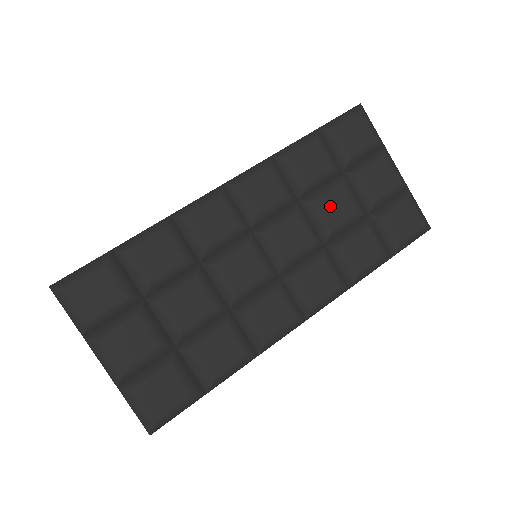
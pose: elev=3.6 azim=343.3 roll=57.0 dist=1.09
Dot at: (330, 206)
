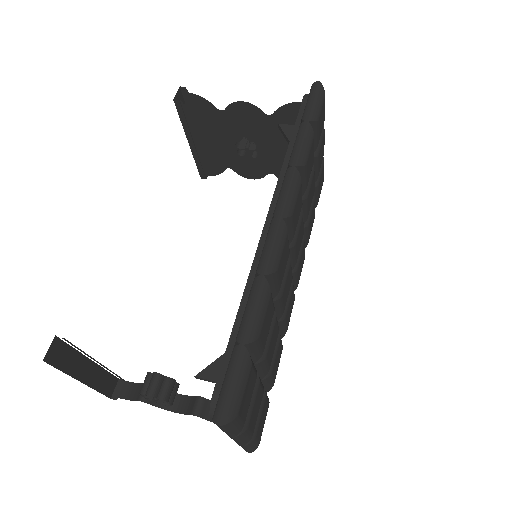
Dot at: (310, 196)
